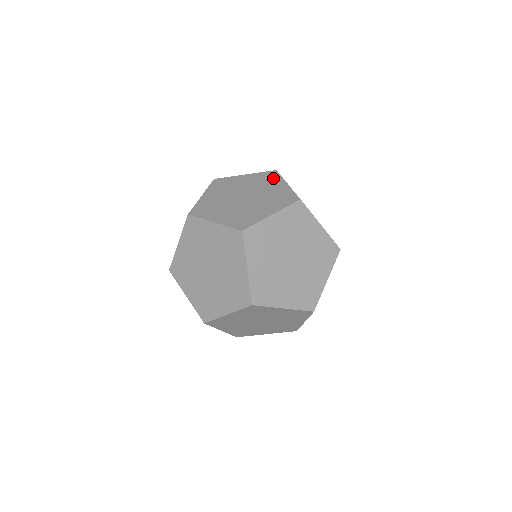
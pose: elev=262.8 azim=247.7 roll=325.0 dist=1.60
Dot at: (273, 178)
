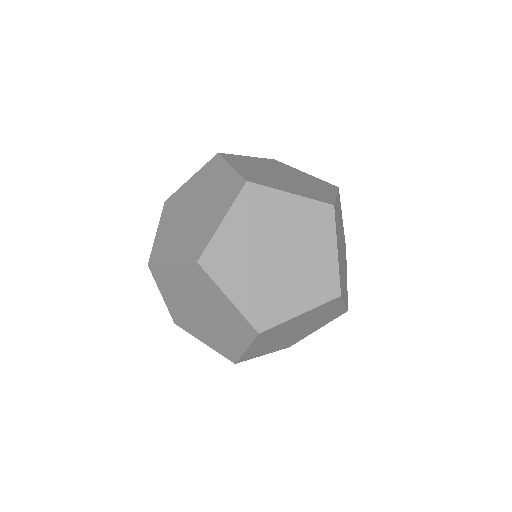
Dot at: (324, 226)
